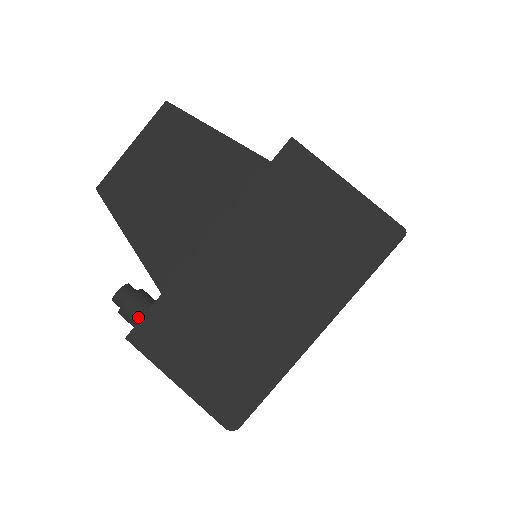
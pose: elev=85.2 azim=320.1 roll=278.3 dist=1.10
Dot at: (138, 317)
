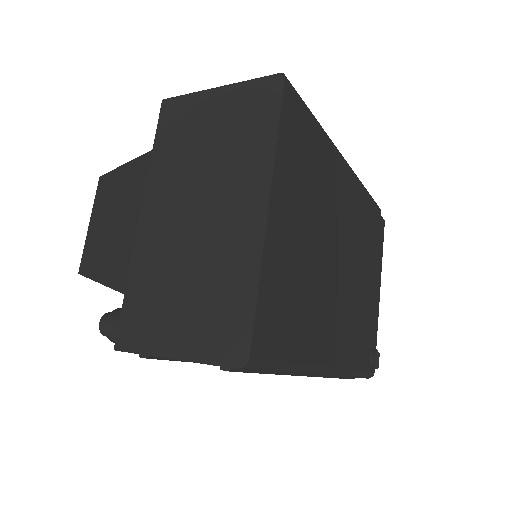
Dot at: (120, 326)
